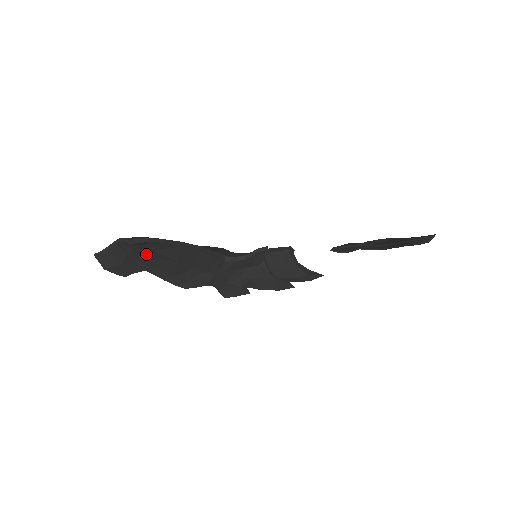
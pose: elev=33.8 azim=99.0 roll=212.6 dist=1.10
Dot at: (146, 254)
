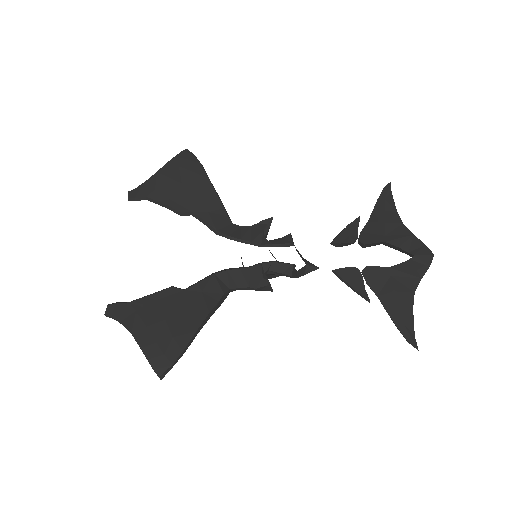
Dot at: occluded
